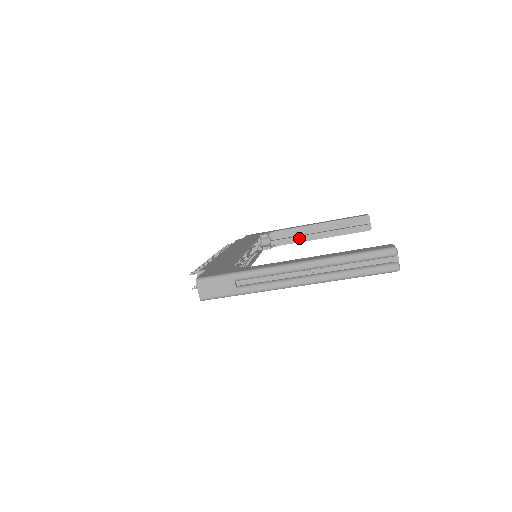
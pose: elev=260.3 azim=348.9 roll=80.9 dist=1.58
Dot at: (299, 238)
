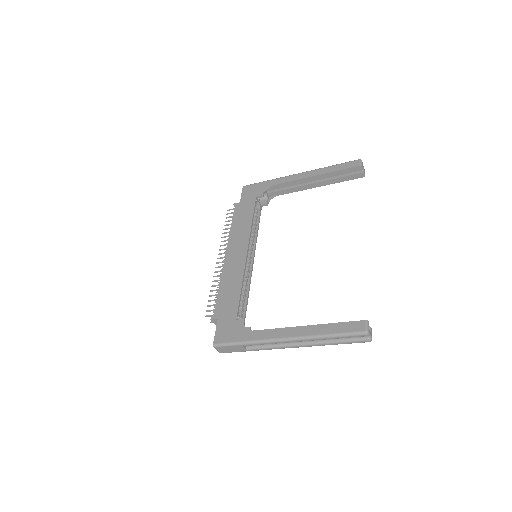
Dot at: (294, 189)
